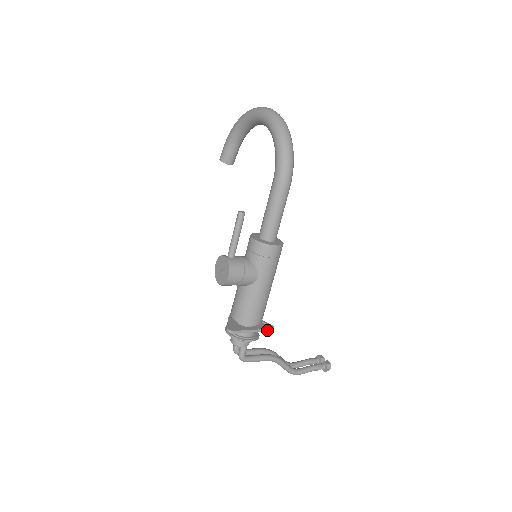
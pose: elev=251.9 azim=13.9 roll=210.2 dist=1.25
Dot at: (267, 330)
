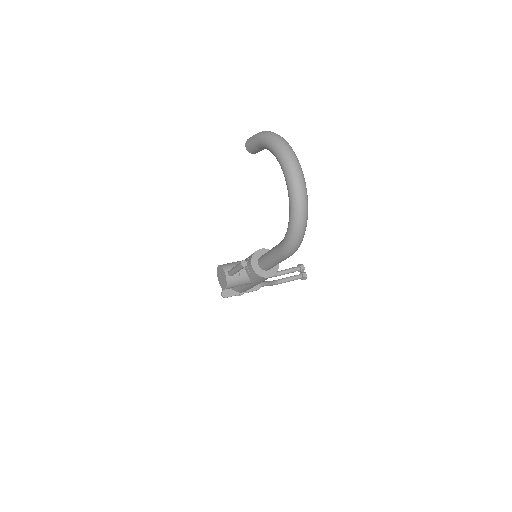
Dot at: occluded
